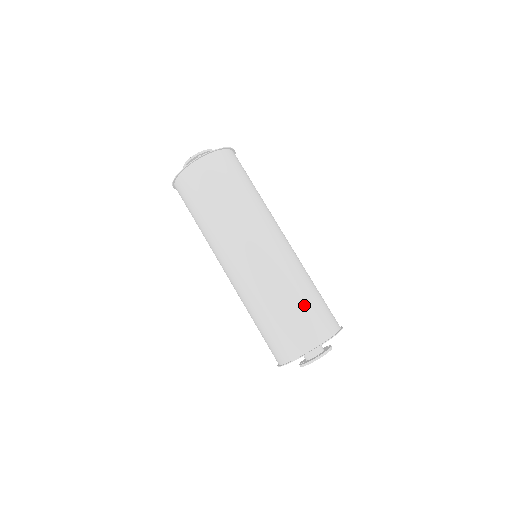
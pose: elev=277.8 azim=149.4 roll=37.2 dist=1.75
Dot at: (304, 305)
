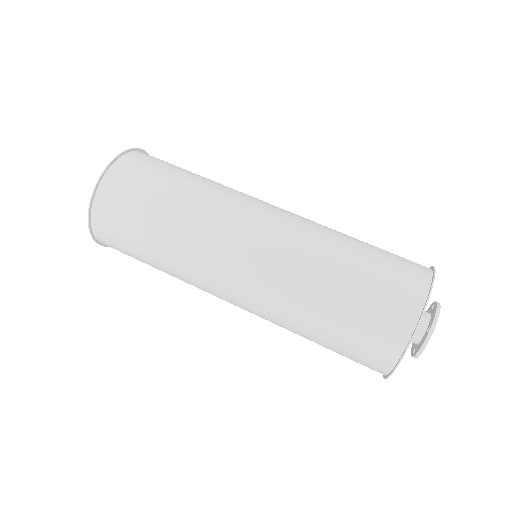
Dot at: occluded
